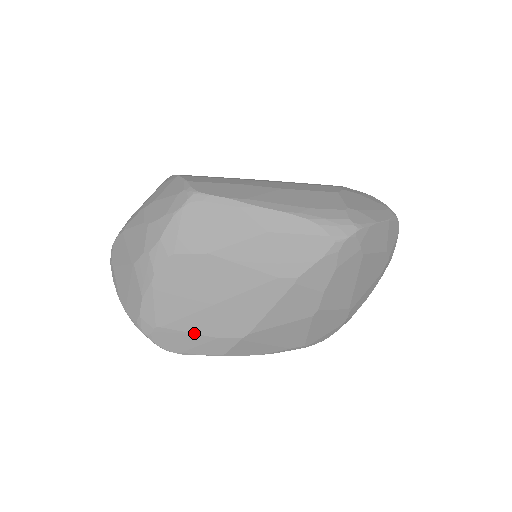
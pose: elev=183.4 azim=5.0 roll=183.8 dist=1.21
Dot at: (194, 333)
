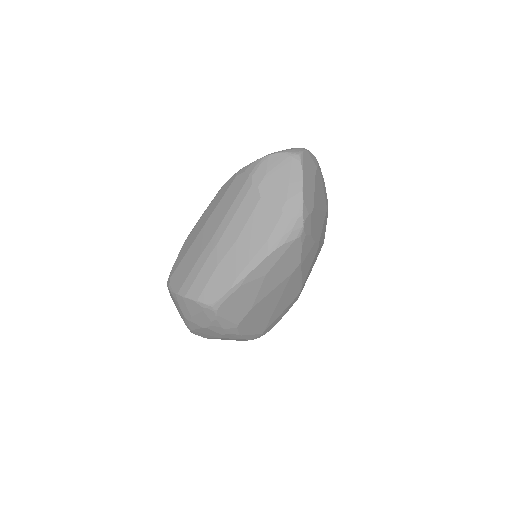
Dot at: (279, 316)
